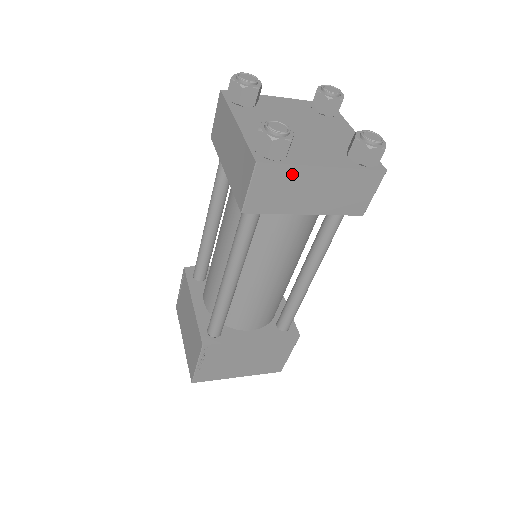
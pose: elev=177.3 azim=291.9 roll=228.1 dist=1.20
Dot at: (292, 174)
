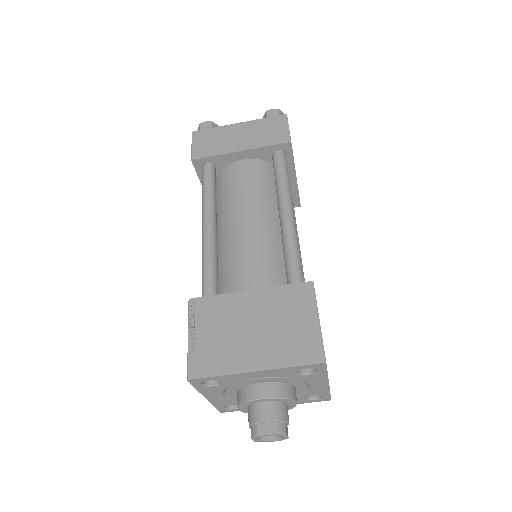
Dot at: (217, 132)
